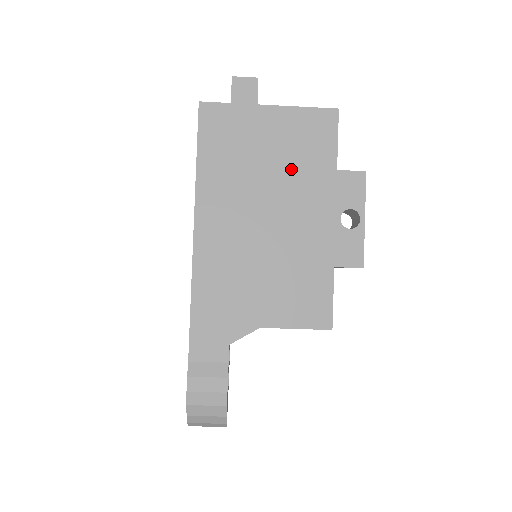
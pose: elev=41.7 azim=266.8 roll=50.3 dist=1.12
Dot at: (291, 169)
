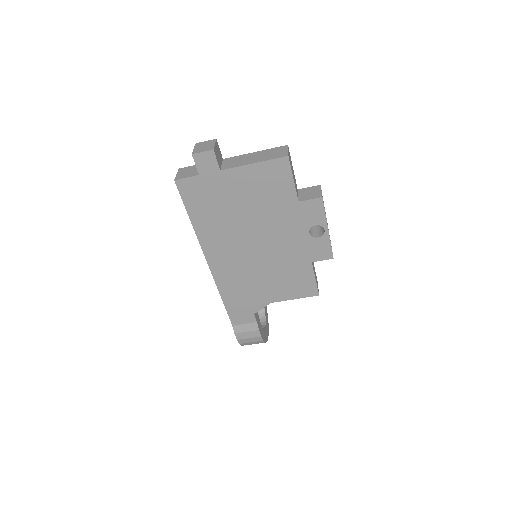
Dot at: (262, 210)
